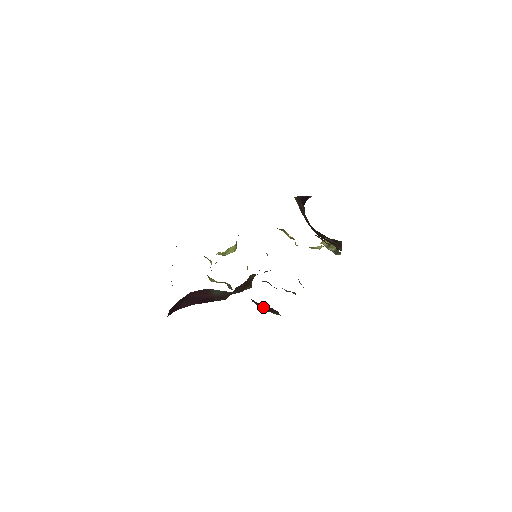
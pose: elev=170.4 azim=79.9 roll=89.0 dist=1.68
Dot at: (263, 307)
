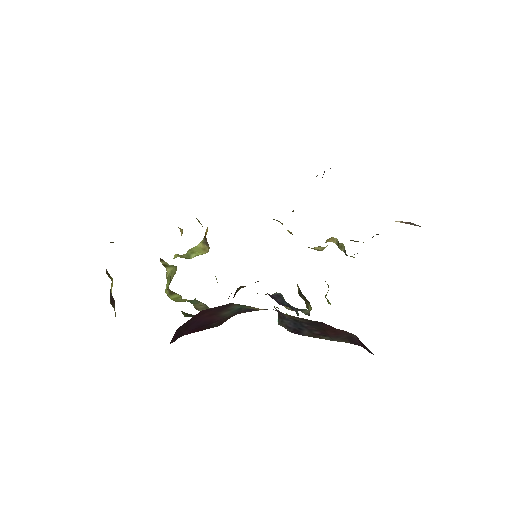
Dot at: (311, 331)
